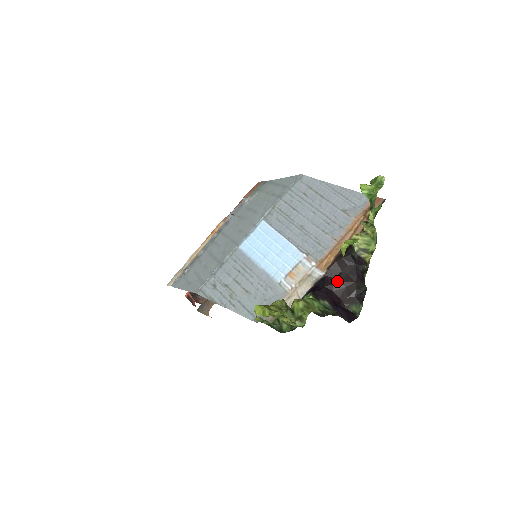
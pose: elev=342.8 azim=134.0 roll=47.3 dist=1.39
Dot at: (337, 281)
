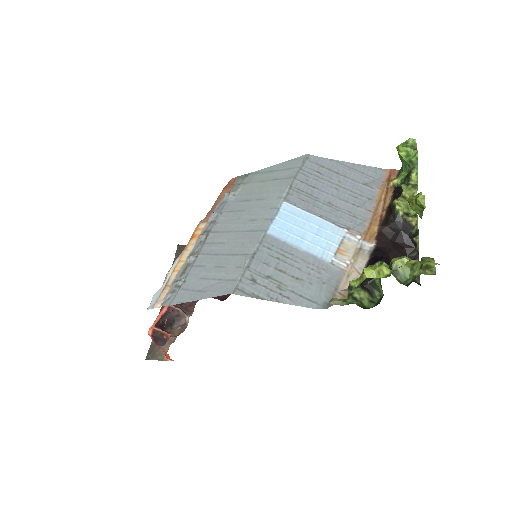
Dot at: (391, 249)
